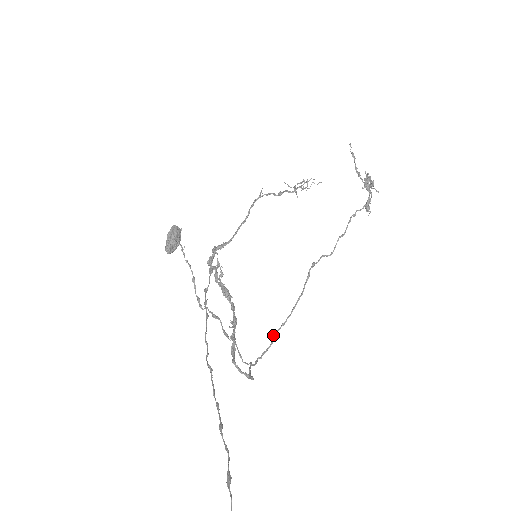
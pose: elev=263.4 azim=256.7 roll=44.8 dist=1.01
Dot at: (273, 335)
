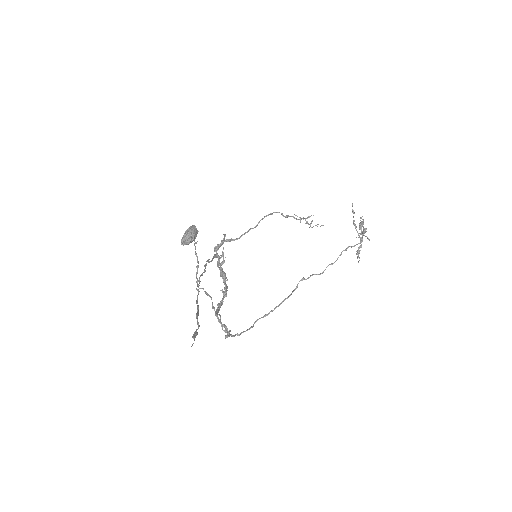
Dot at: (255, 321)
